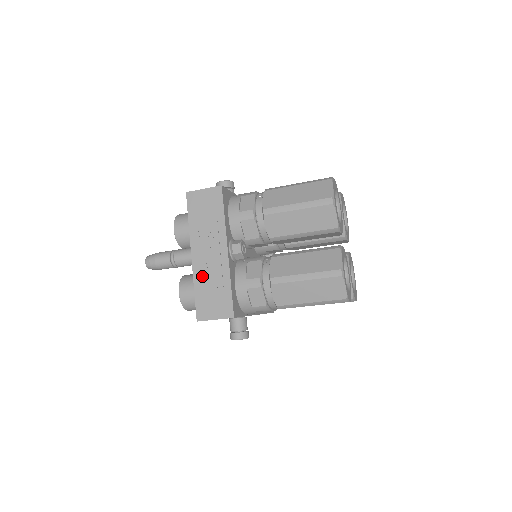
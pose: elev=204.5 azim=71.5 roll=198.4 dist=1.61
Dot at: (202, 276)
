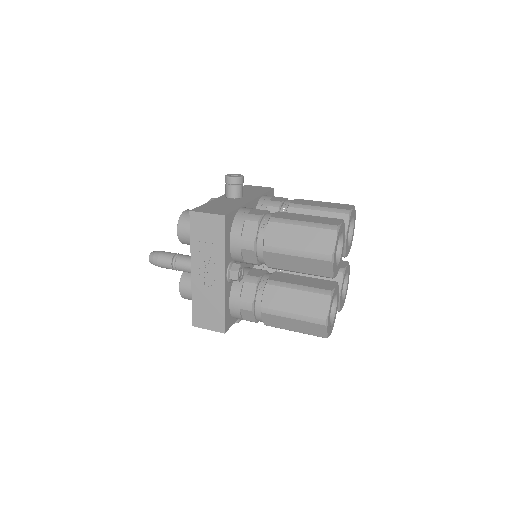
Dot at: (200, 292)
